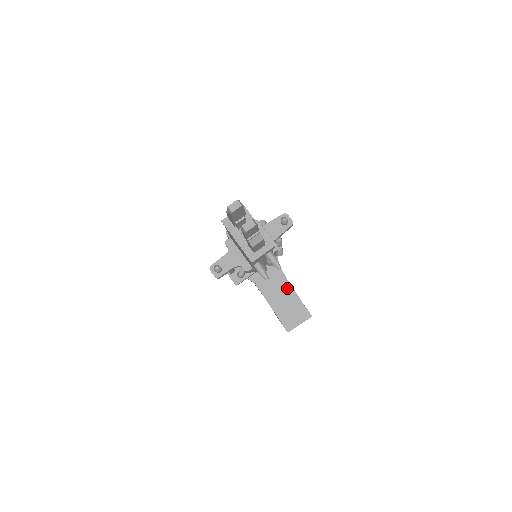
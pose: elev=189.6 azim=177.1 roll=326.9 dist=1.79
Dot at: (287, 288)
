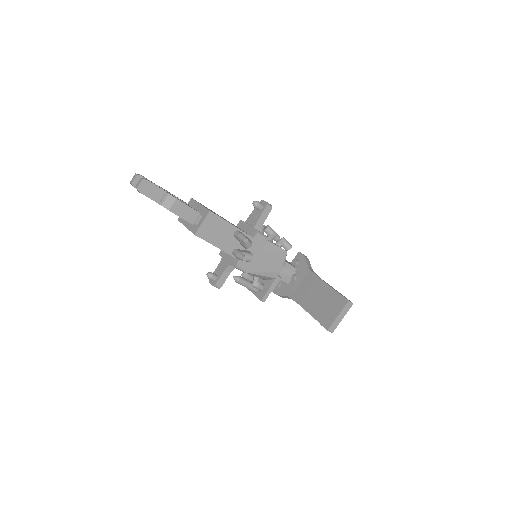
Dot at: (319, 285)
